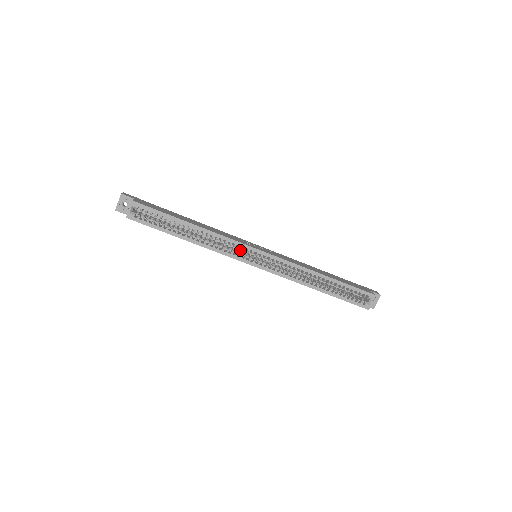
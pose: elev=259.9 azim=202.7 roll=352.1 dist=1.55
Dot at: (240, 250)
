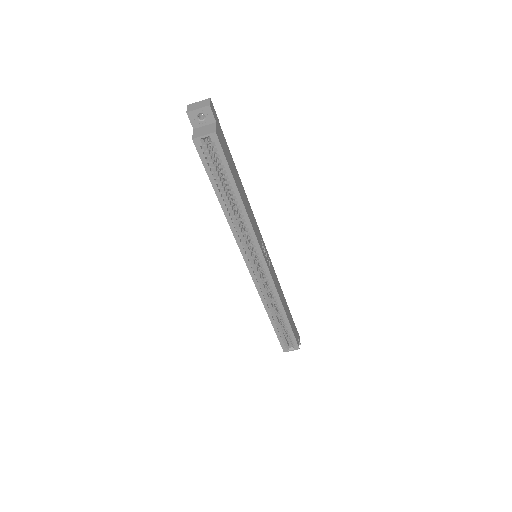
Dot at: (249, 240)
